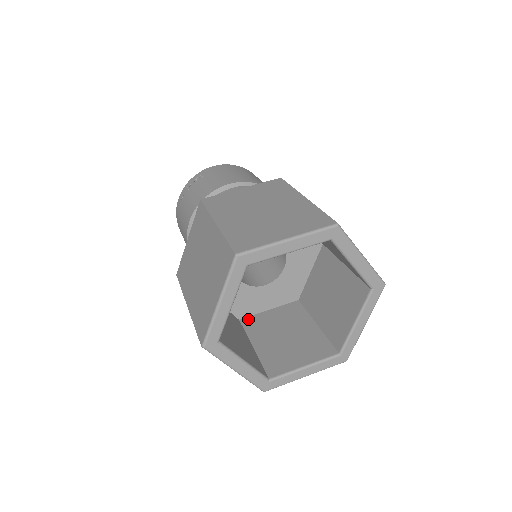
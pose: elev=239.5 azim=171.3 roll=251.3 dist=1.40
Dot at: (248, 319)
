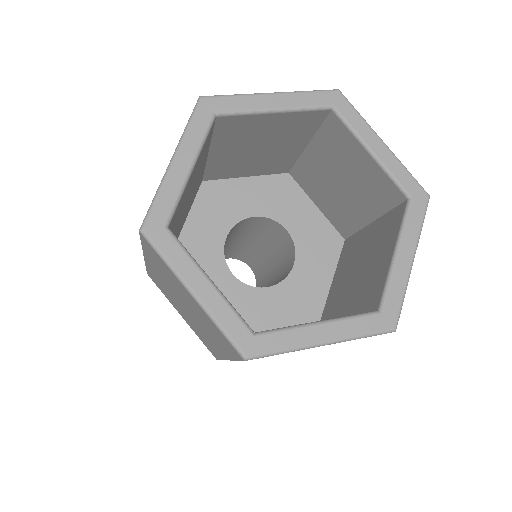
Dot at: occluded
